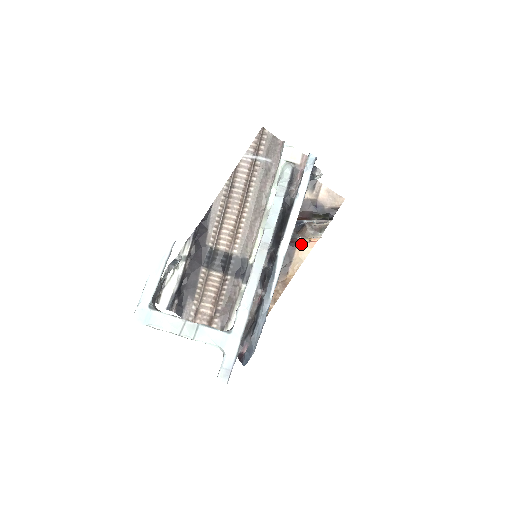
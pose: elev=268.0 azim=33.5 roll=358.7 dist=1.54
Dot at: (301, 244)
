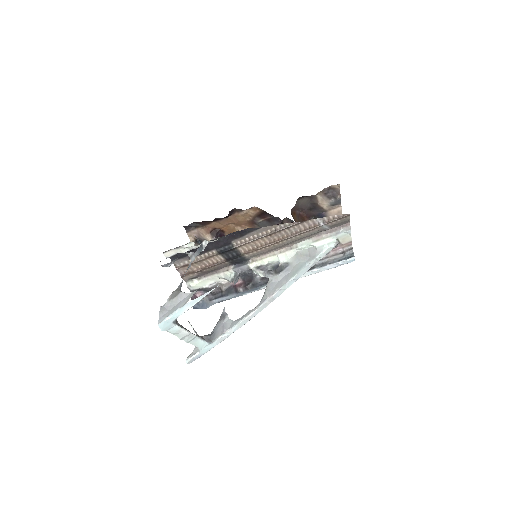
Dot at: occluded
